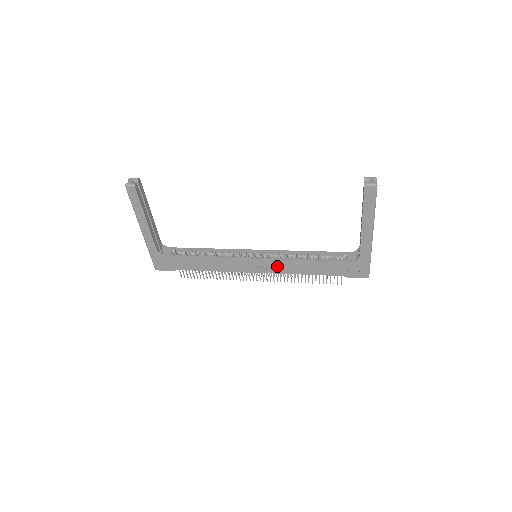
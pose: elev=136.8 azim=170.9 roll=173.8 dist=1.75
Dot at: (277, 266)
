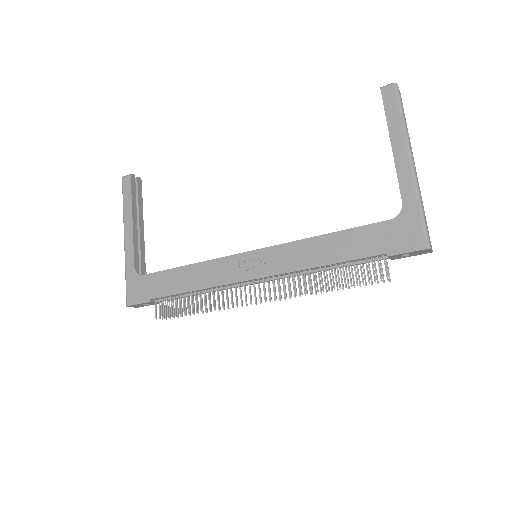
Dot at: (282, 258)
